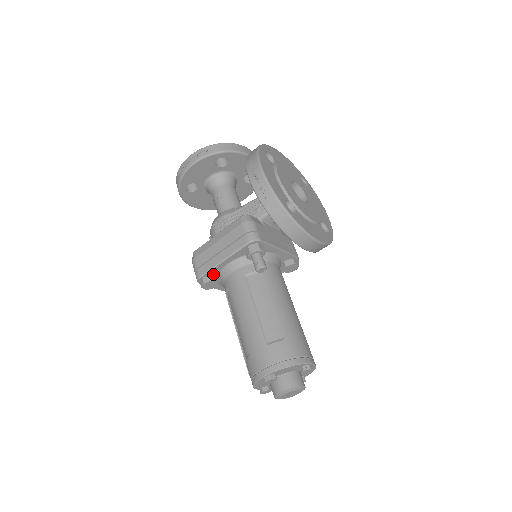
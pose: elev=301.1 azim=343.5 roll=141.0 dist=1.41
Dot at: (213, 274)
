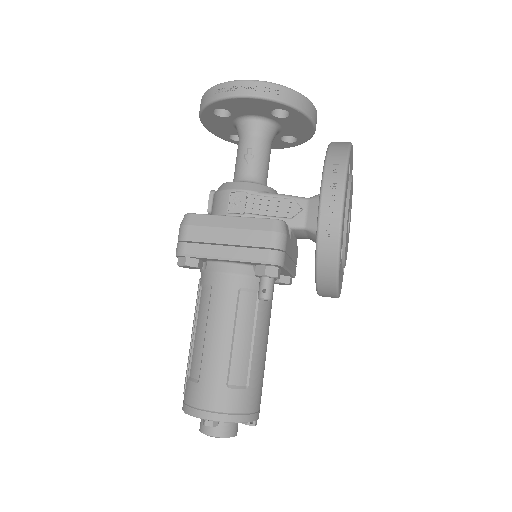
Dot at: (201, 259)
